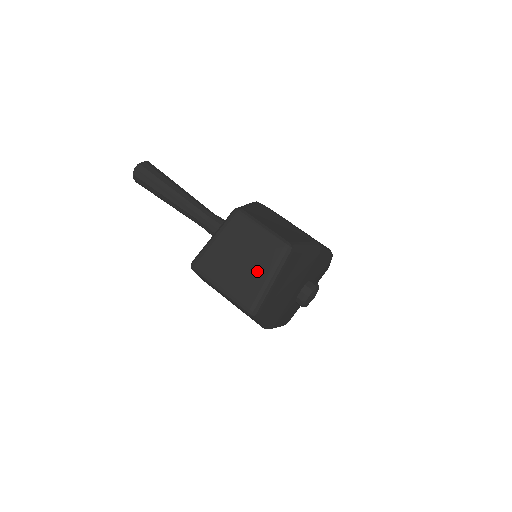
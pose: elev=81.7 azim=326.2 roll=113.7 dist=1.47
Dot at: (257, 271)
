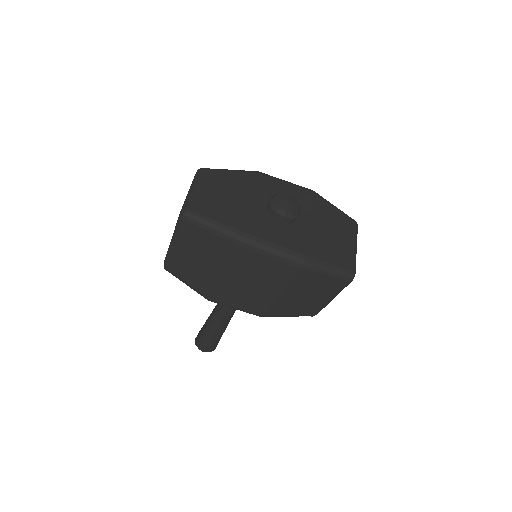
Dot at: occluded
